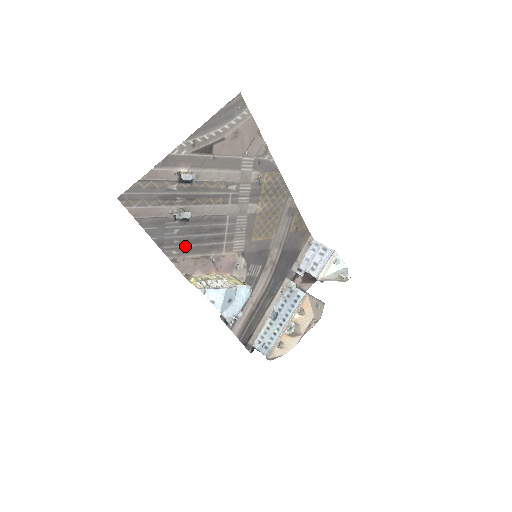
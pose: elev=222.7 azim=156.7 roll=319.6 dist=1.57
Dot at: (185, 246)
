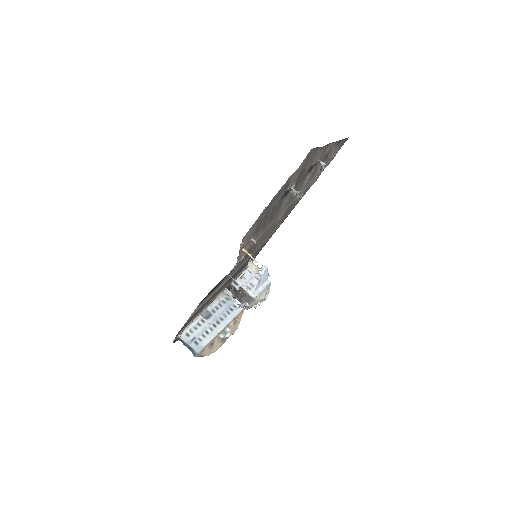
Dot at: (263, 217)
